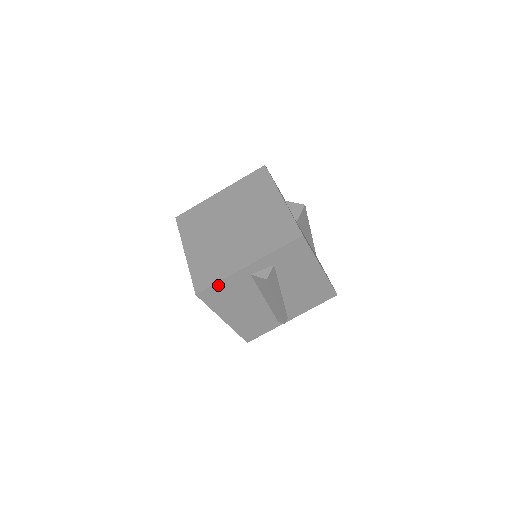
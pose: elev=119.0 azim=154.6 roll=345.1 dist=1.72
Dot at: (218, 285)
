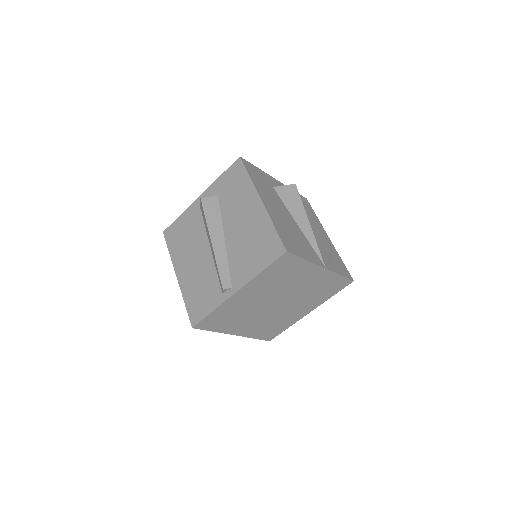
Dot at: (178, 221)
